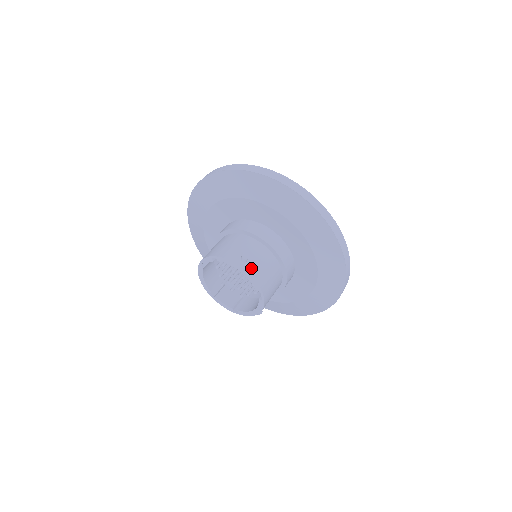
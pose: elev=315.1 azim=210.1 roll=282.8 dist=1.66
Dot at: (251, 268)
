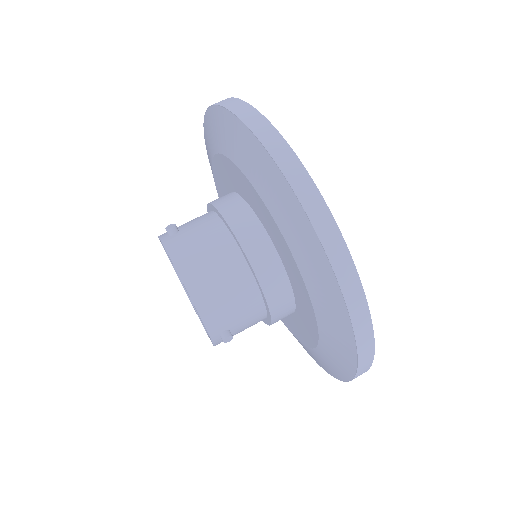
Dot at: occluded
